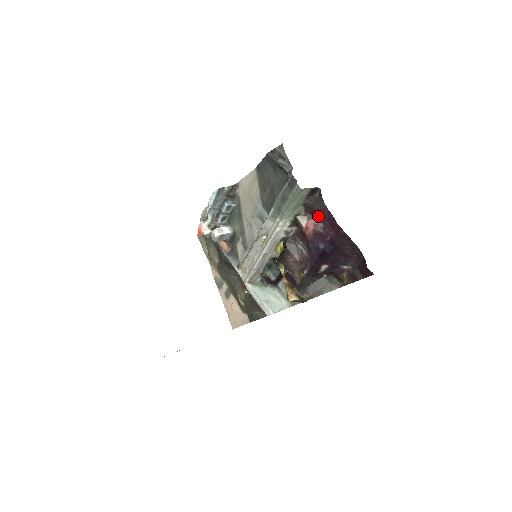
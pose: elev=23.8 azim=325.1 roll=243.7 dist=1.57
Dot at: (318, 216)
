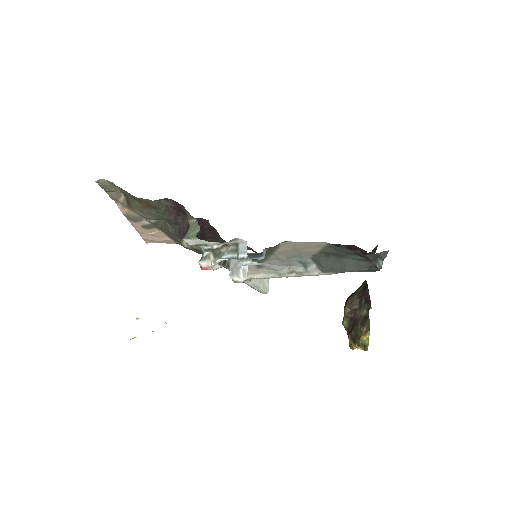
Dot at: (357, 251)
